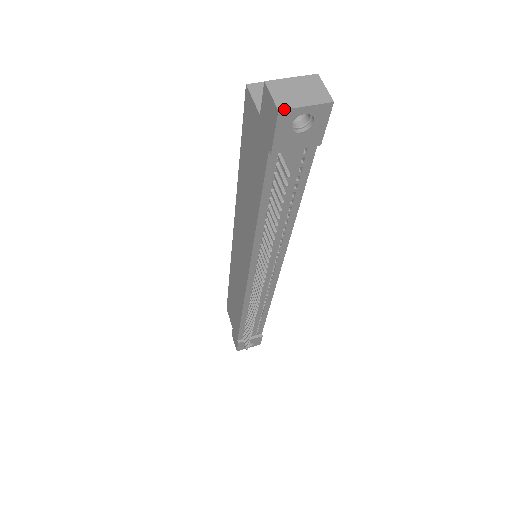
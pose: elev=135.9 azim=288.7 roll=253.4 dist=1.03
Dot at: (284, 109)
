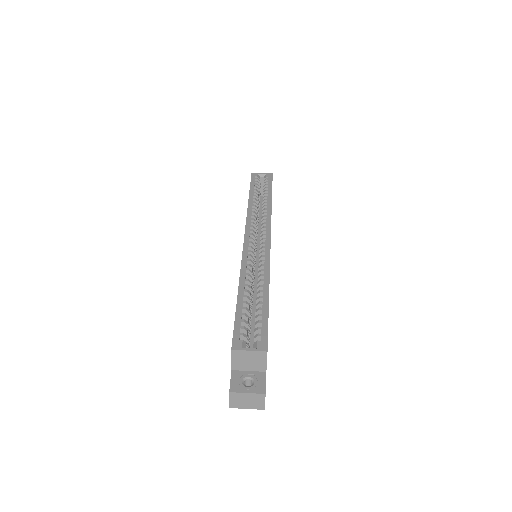
Dot at: occluded
